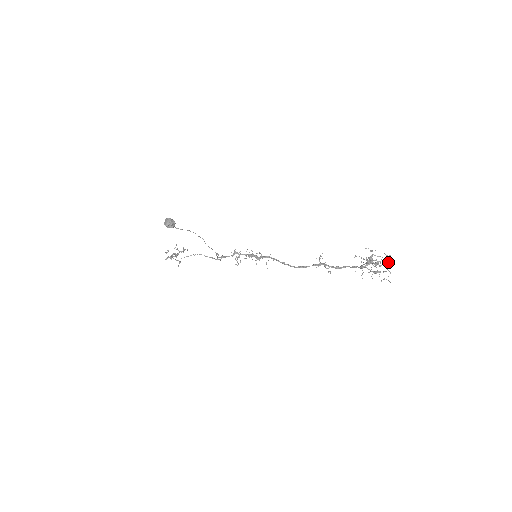
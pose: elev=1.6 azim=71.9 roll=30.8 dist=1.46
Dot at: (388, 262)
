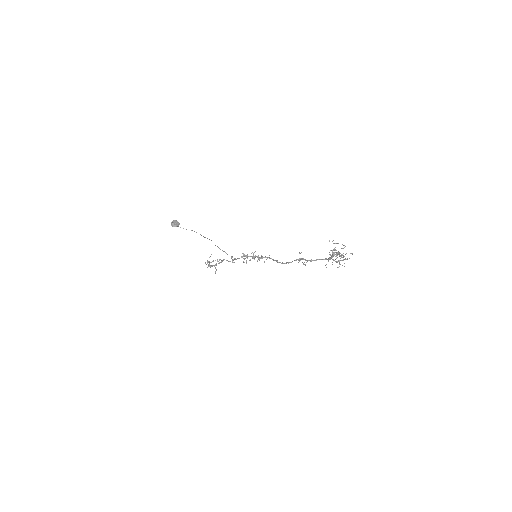
Dot at: (352, 254)
